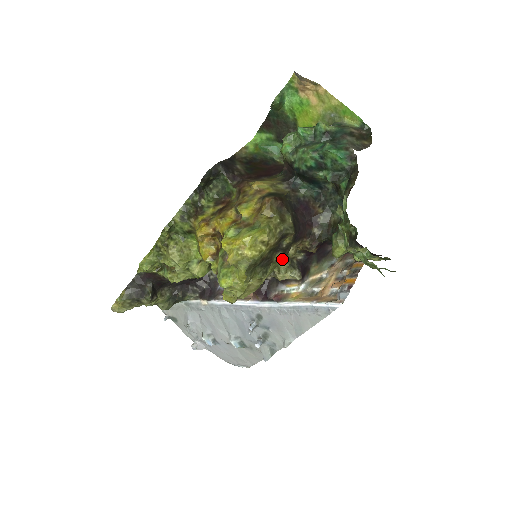
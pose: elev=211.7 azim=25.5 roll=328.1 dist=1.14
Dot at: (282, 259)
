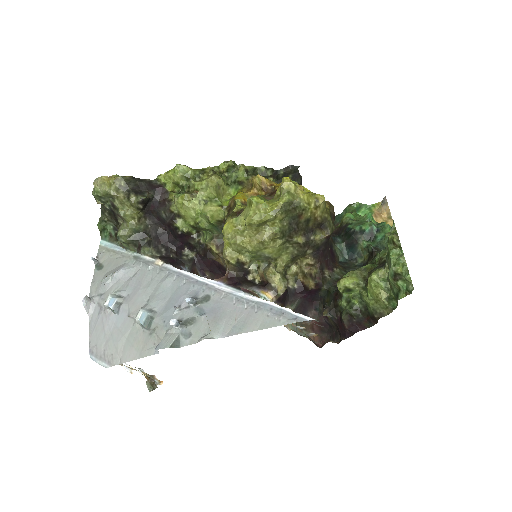
Dot at: (293, 254)
